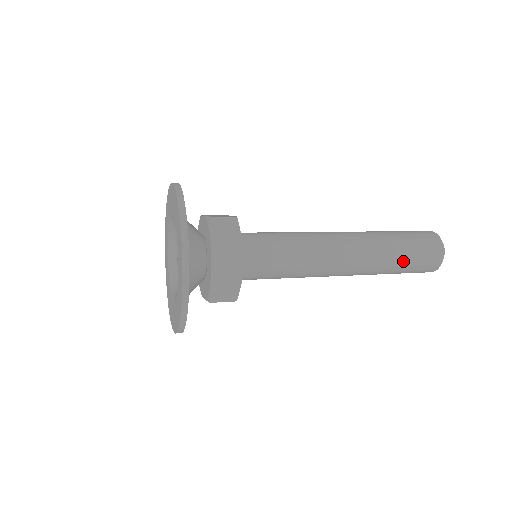
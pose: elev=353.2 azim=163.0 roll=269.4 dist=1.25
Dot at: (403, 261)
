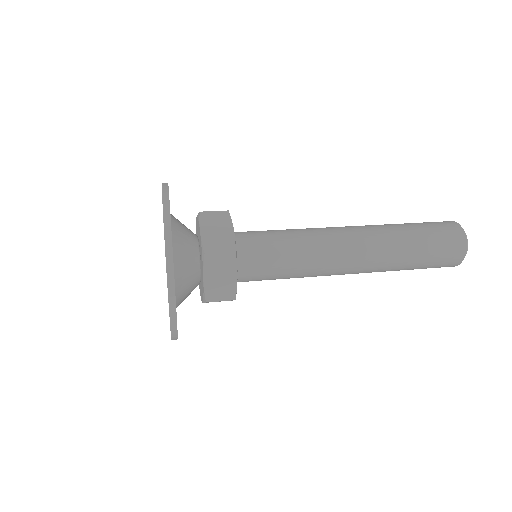
Dot at: (420, 250)
